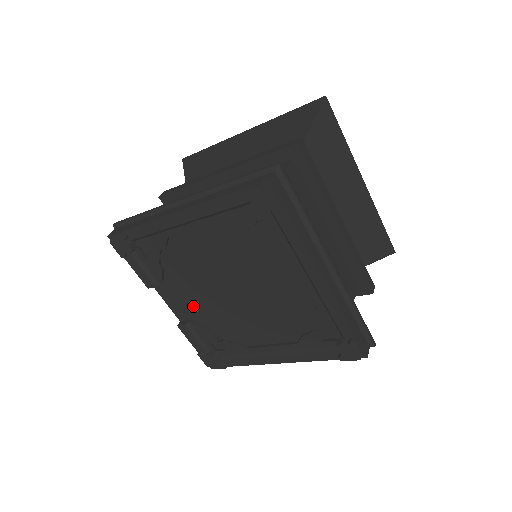
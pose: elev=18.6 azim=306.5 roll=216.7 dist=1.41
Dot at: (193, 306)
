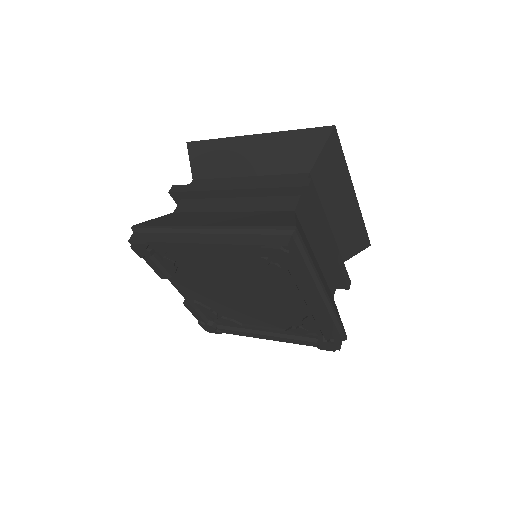
Dot at: (199, 293)
